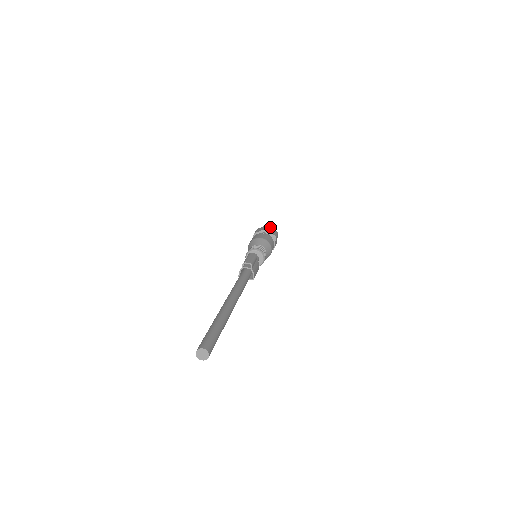
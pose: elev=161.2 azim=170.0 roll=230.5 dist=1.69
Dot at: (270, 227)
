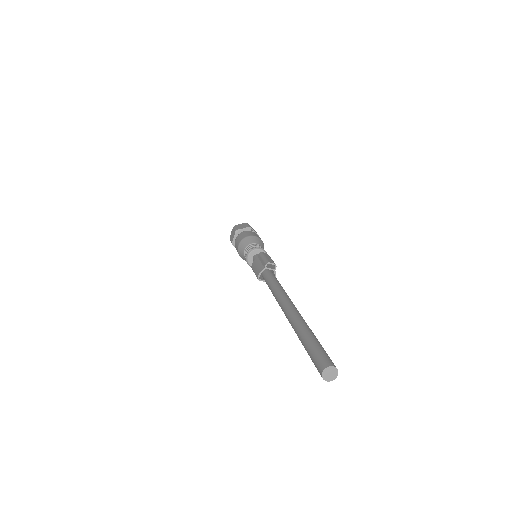
Dot at: occluded
